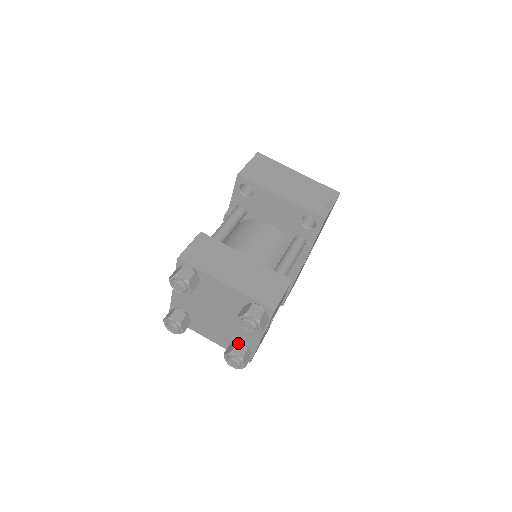
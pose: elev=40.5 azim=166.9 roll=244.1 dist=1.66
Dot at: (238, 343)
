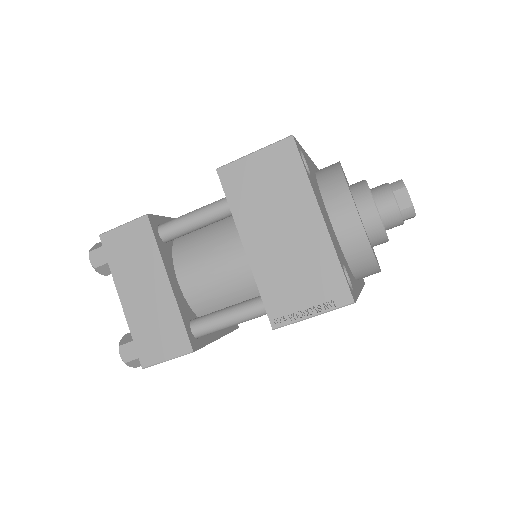
Dot at: occluded
